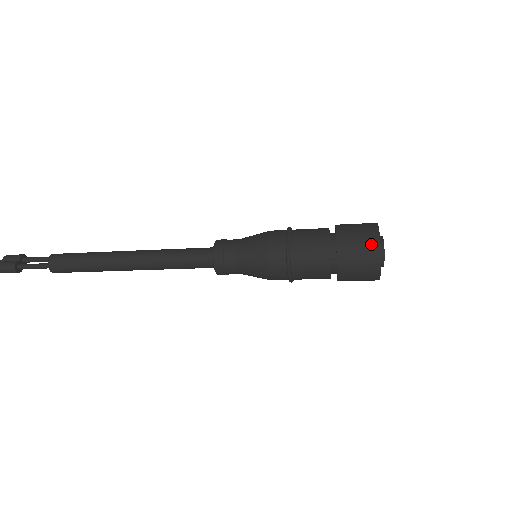
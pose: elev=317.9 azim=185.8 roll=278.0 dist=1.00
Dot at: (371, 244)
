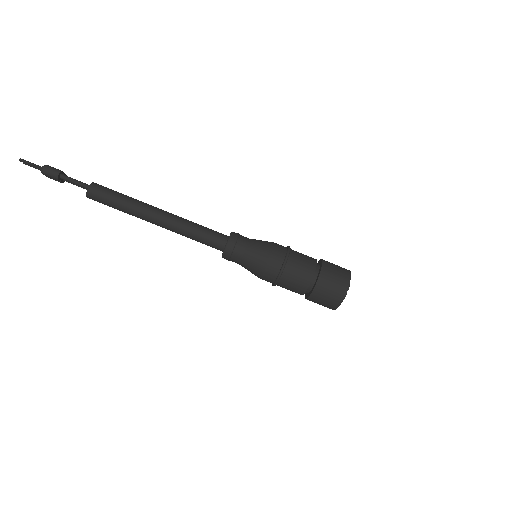
Dot at: (345, 270)
